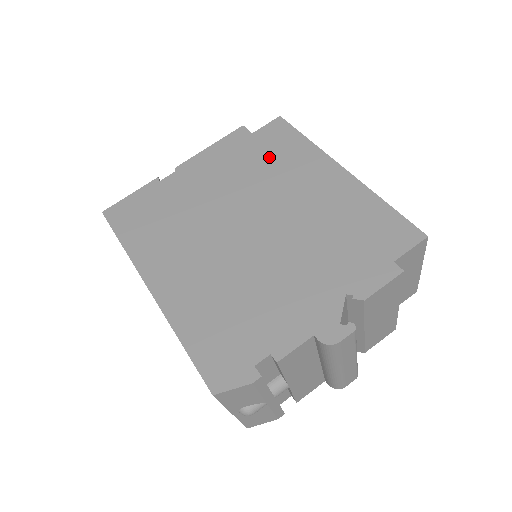
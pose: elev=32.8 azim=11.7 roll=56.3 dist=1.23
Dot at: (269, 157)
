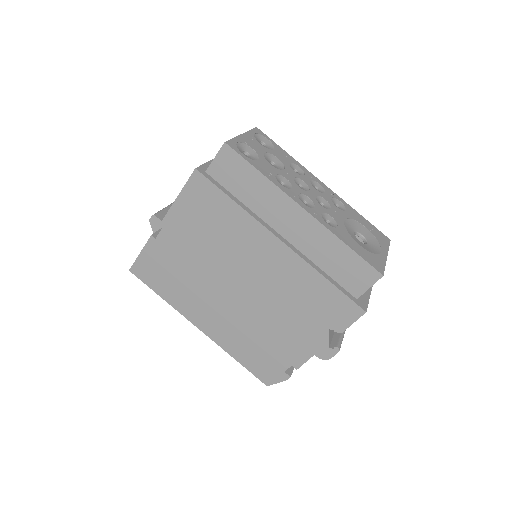
Dot at: (235, 209)
